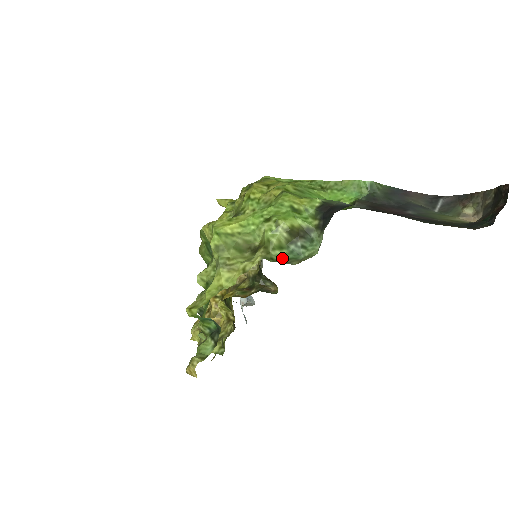
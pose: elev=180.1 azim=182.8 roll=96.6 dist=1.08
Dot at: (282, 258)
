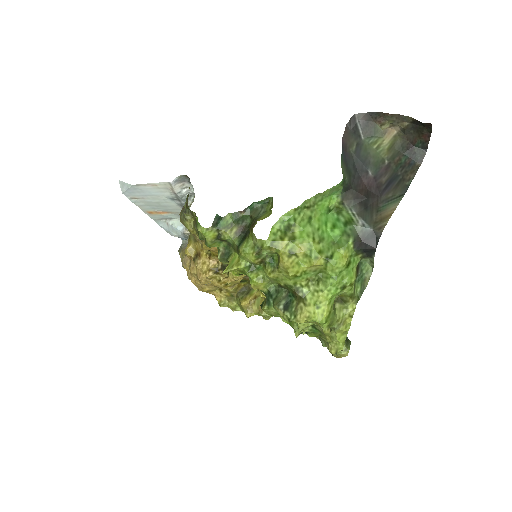
Dot at: (359, 289)
